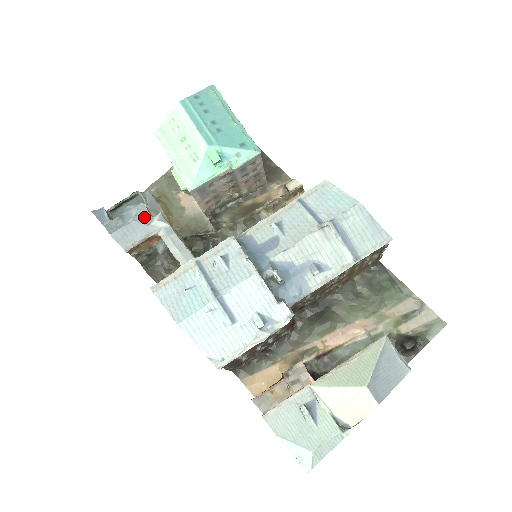
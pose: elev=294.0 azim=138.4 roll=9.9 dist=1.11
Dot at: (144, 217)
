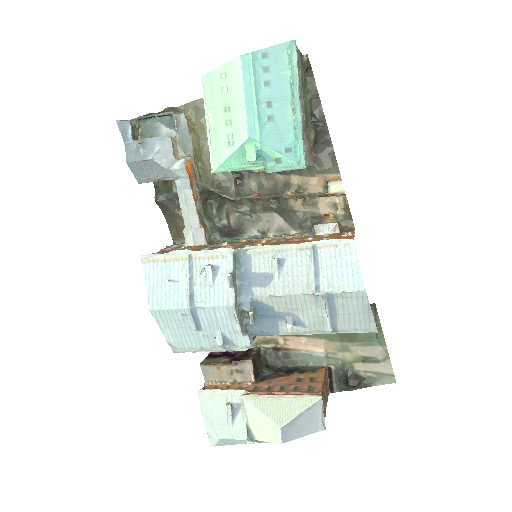
Dot at: (166, 157)
